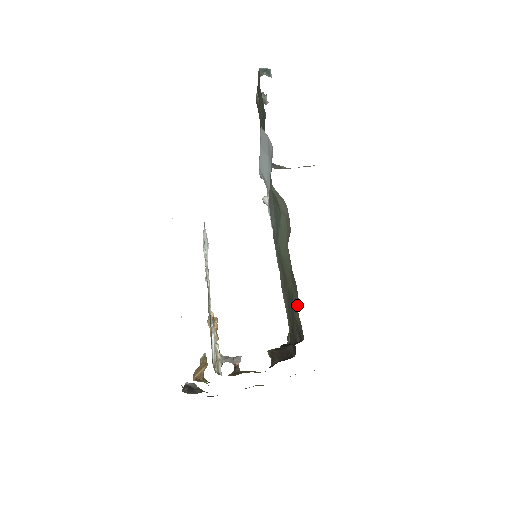
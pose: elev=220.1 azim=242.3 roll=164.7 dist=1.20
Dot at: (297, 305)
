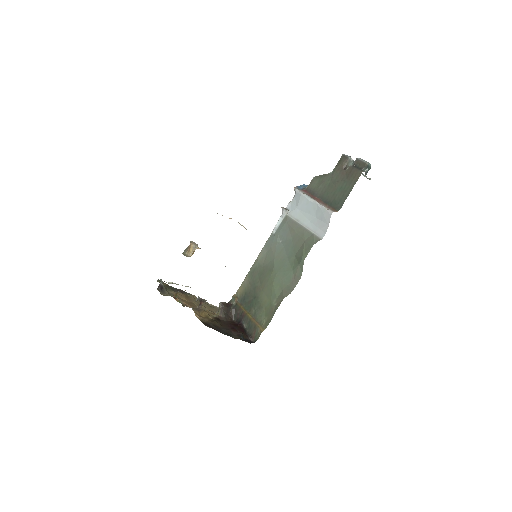
Dot at: (262, 322)
